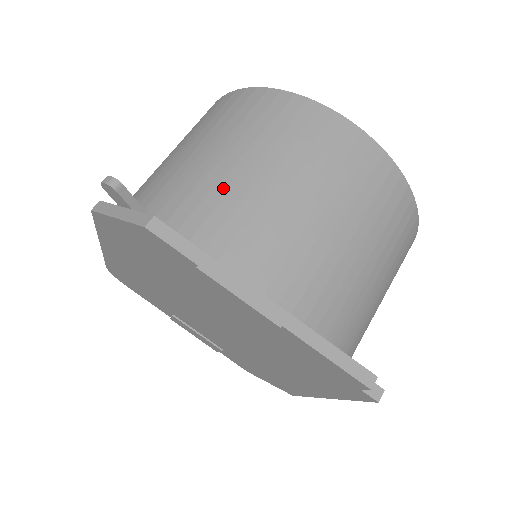
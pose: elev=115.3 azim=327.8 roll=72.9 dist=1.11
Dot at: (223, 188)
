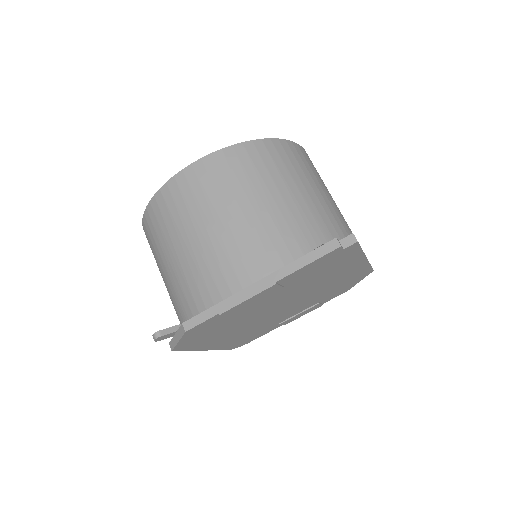
Dot at: (187, 273)
